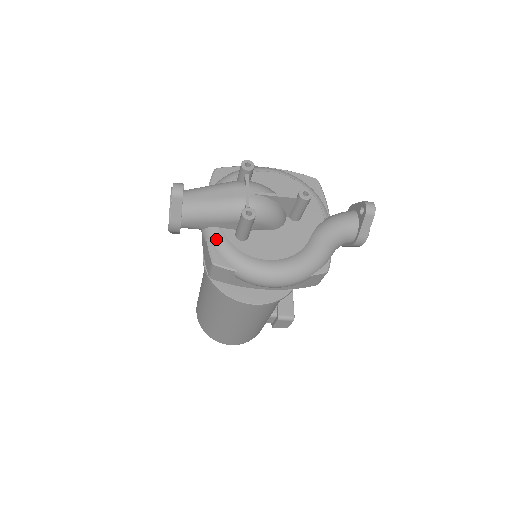
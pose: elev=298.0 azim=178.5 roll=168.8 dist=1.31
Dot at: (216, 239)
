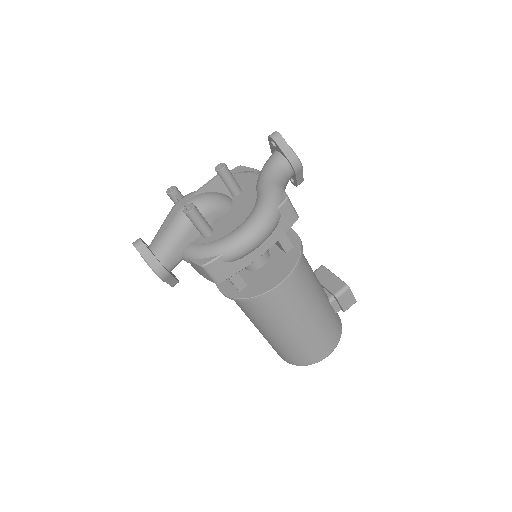
Dot at: (192, 251)
